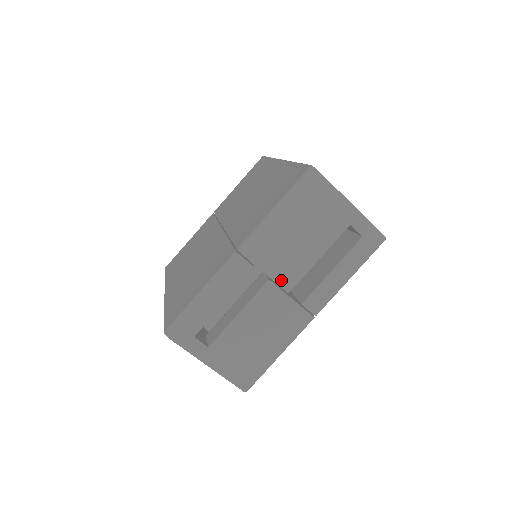
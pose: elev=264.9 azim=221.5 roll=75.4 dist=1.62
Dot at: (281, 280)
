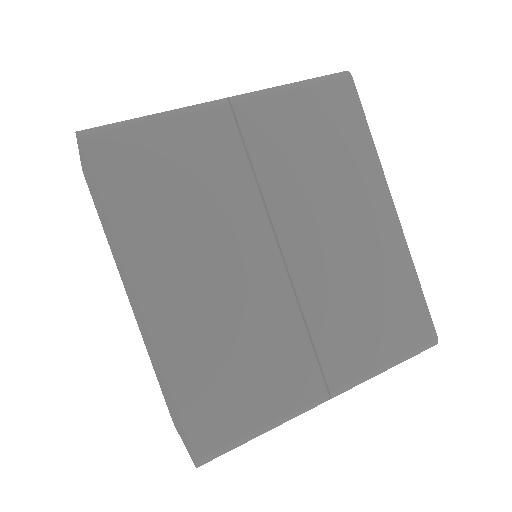
Dot at: occluded
